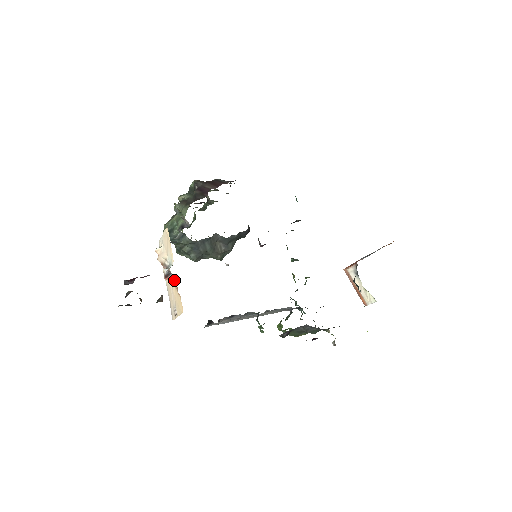
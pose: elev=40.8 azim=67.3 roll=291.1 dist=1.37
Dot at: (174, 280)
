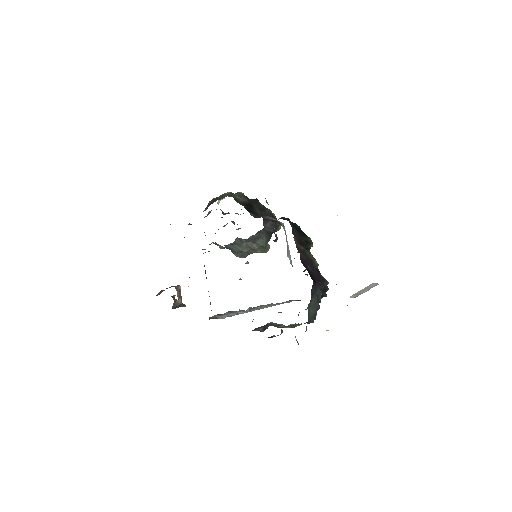
Dot at: occluded
